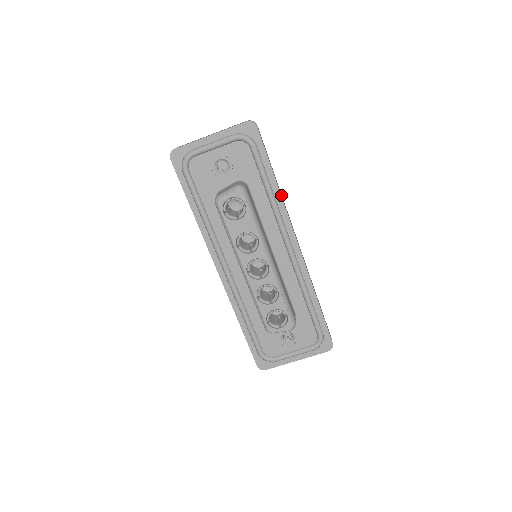
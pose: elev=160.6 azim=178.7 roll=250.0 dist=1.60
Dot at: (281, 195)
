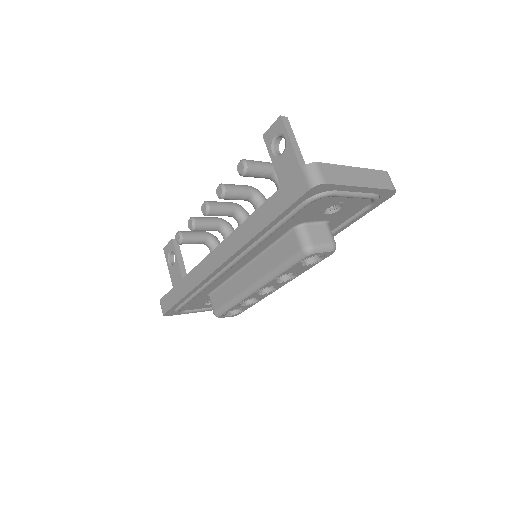
Dot at: occluded
